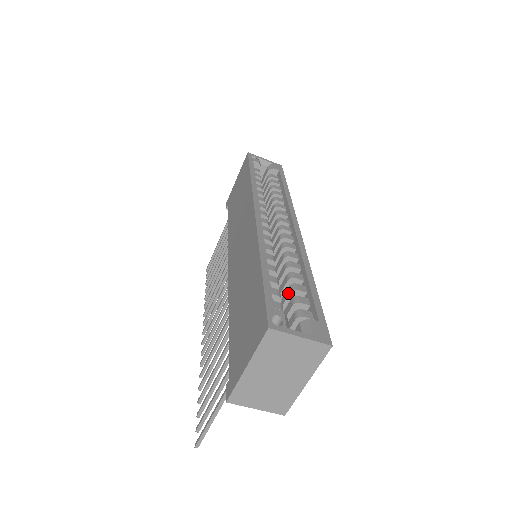
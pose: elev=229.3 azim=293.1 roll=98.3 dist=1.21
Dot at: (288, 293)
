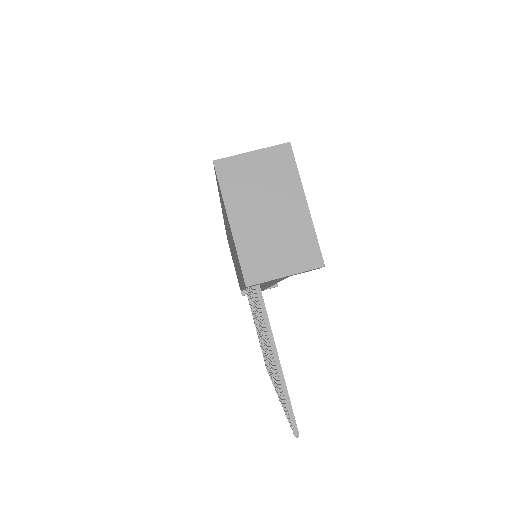
Dot at: occluded
